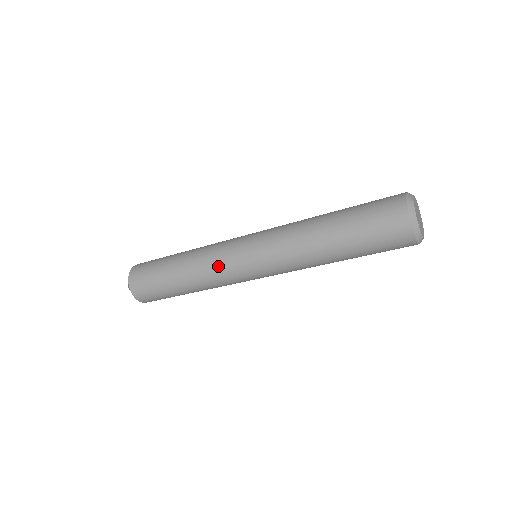
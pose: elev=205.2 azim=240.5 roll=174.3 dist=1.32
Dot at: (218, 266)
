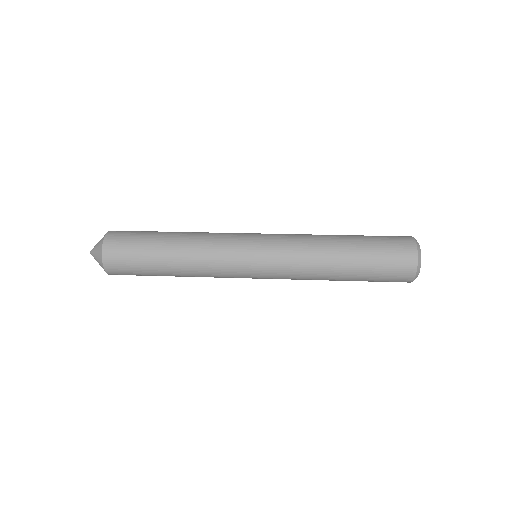
Dot at: (221, 261)
